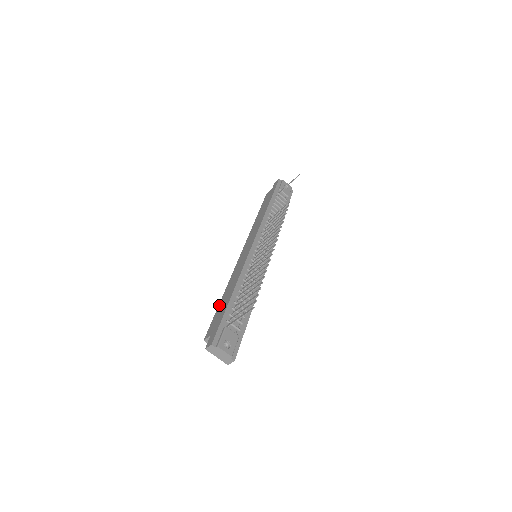
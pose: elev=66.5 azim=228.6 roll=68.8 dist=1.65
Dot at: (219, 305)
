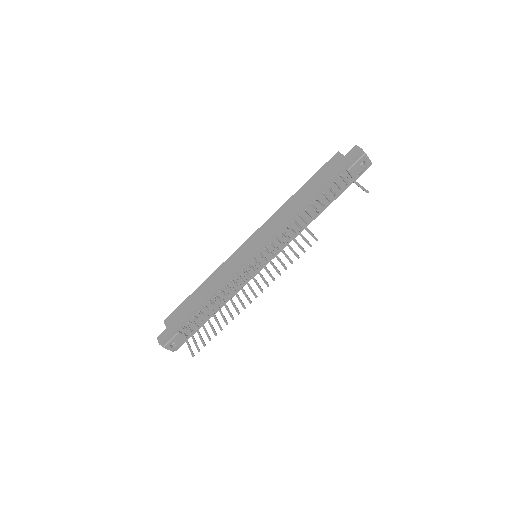
Dot at: (192, 295)
